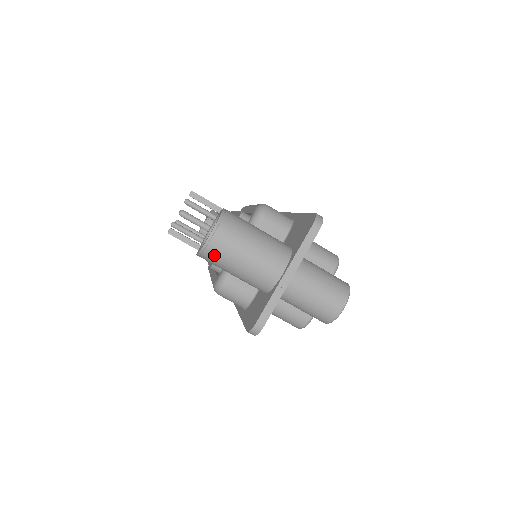
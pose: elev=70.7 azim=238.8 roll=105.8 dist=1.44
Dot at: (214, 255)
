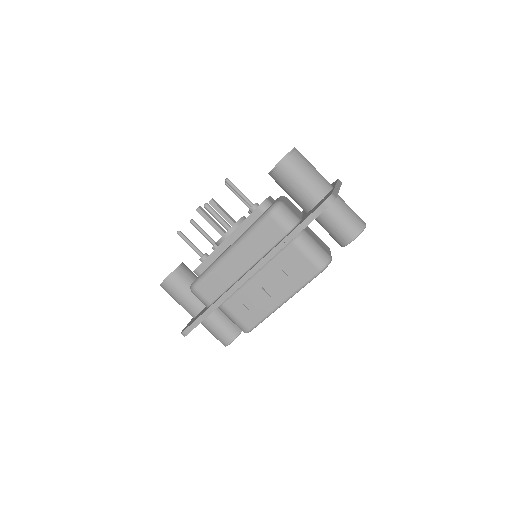
Dot at: (296, 159)
